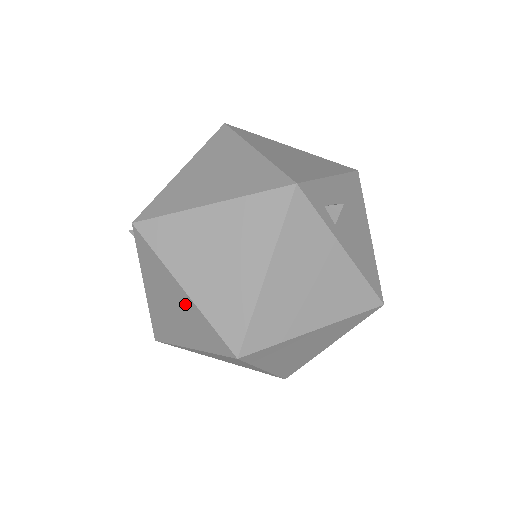
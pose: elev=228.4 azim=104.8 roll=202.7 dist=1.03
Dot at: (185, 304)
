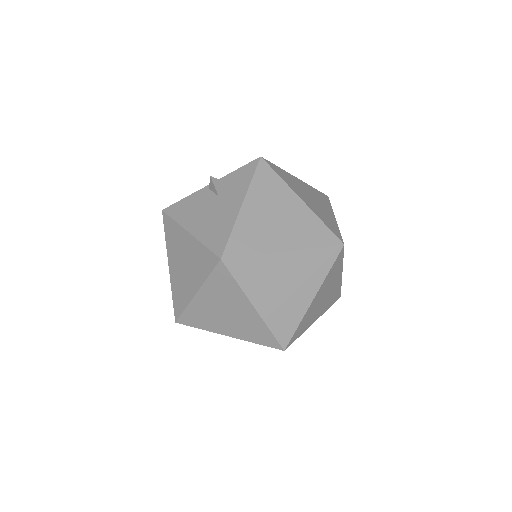
Dot at: (299, 211)
